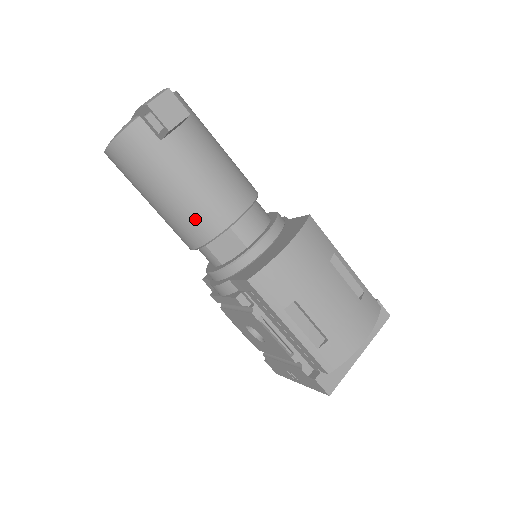
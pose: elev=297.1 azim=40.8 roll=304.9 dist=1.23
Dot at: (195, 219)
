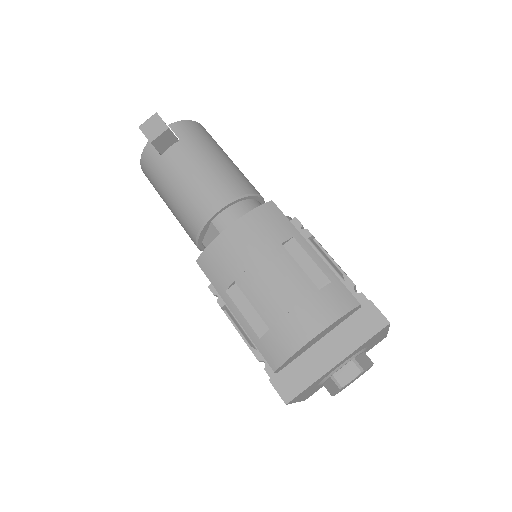
Dot at: (185, 217)
